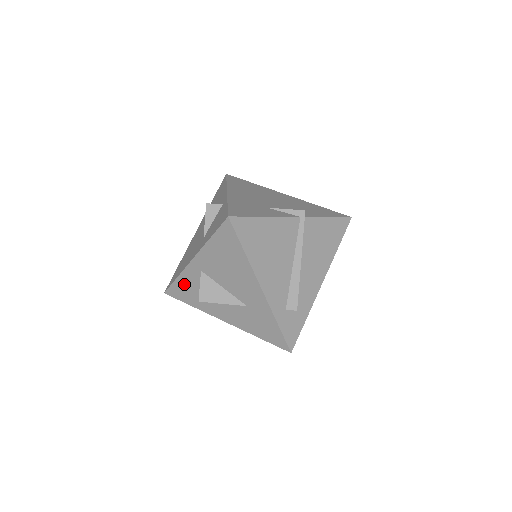
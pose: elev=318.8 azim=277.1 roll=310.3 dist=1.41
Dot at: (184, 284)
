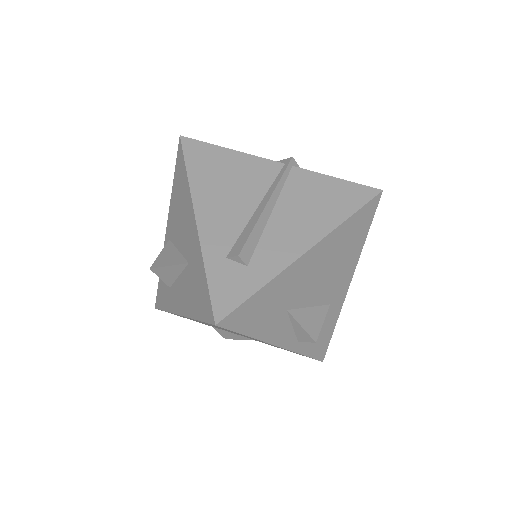
Dot at: occluded
